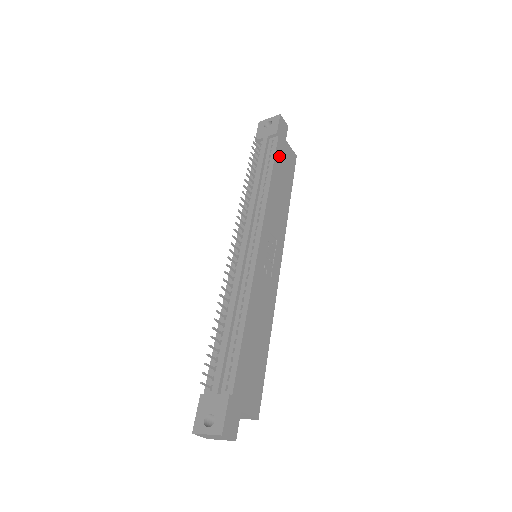
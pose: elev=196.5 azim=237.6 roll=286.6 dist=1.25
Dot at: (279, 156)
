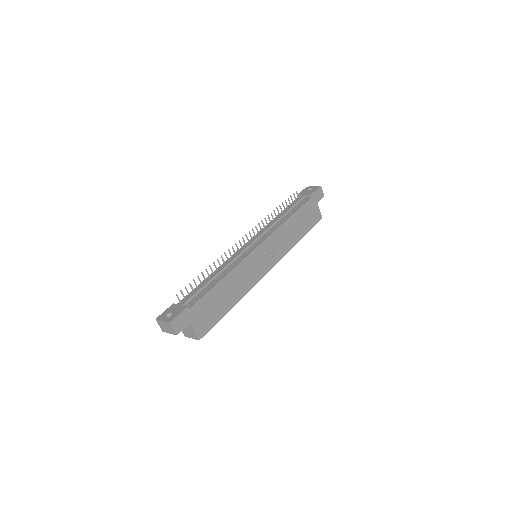
Dot at: (306, 208)
